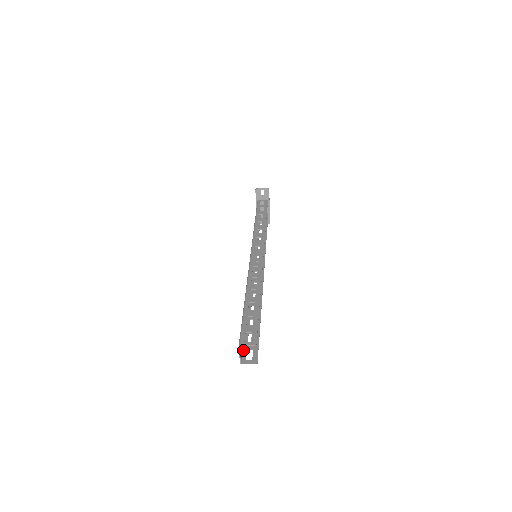
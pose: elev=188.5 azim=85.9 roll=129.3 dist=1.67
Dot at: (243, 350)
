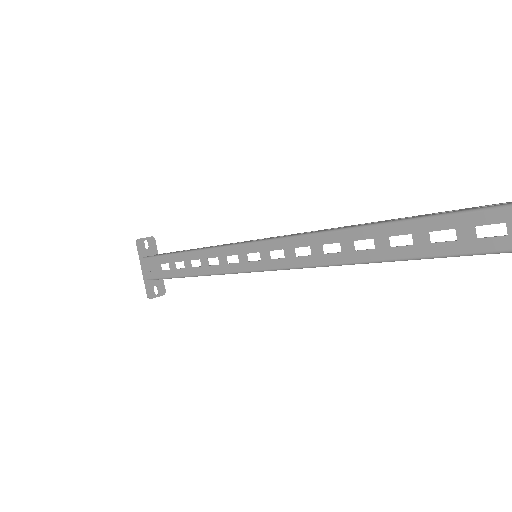
Dot at: (481, 252)
